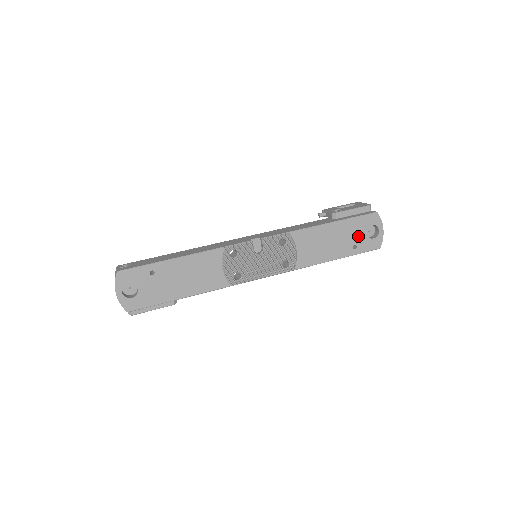
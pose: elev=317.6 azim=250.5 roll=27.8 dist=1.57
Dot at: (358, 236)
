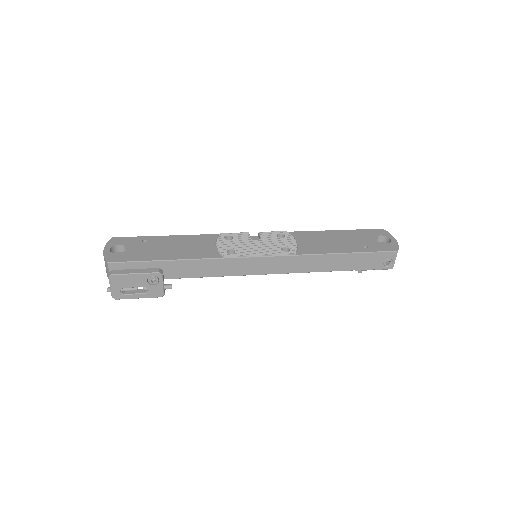
Dot at: (367, 241)
